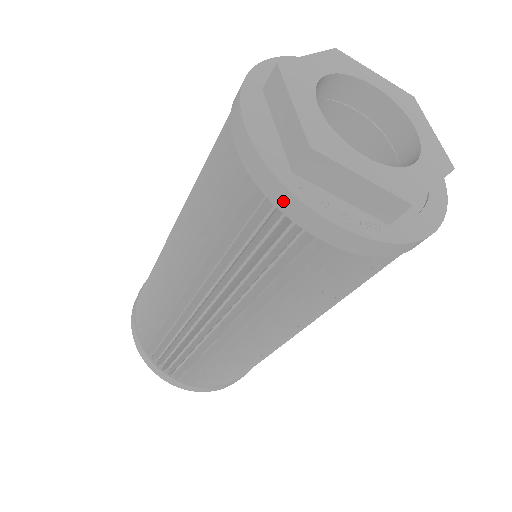
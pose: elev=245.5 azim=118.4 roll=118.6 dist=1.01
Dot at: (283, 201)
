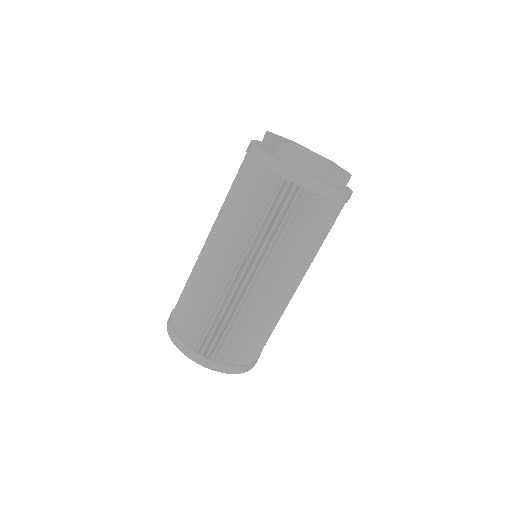
Dot at: (271, 164)
